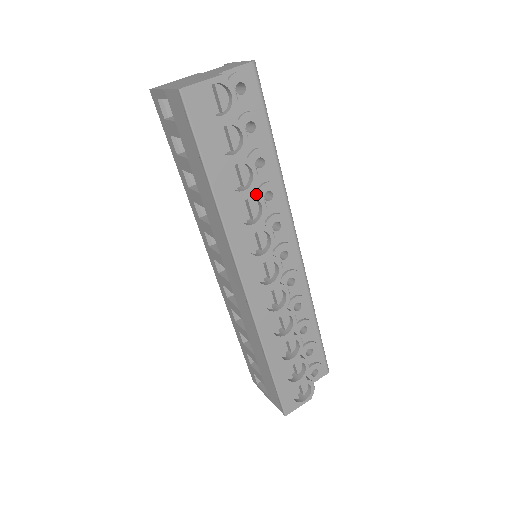
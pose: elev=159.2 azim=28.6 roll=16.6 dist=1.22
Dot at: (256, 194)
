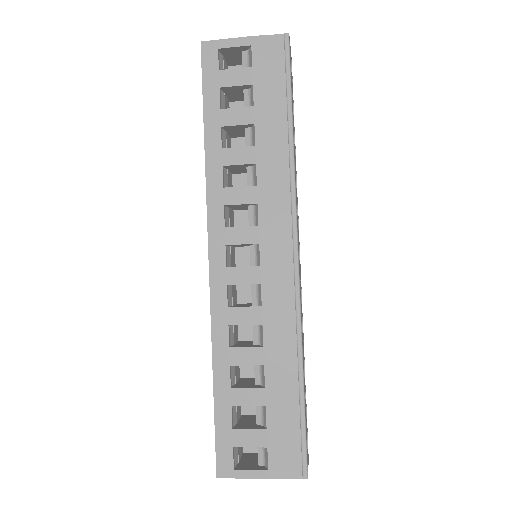
Dot at: occluded
